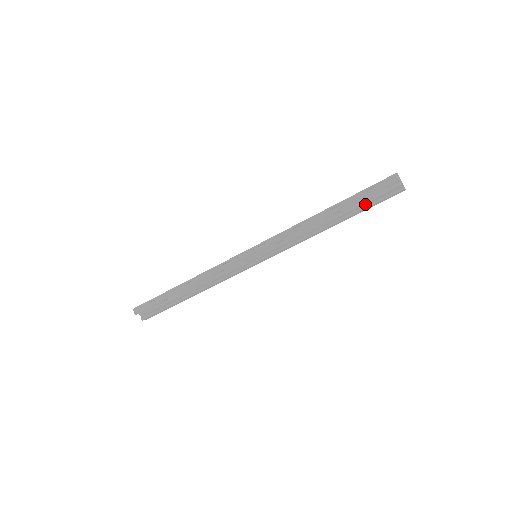
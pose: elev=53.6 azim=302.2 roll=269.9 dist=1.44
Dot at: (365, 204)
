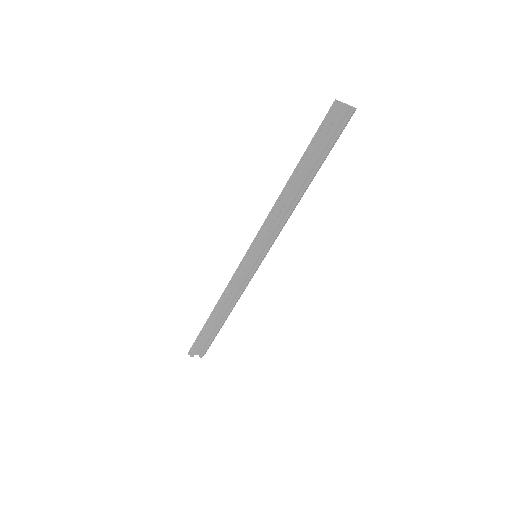
Dot at: (324, 149)
